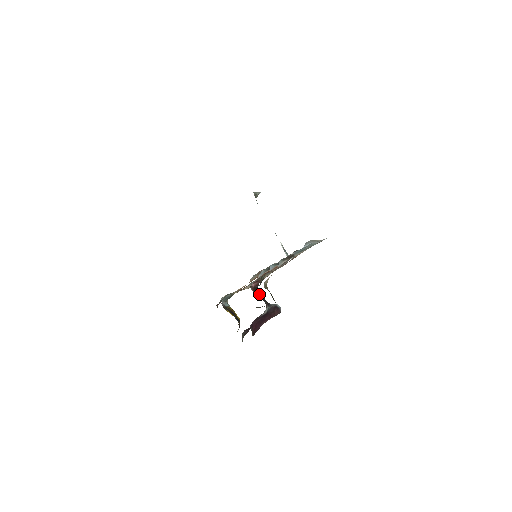
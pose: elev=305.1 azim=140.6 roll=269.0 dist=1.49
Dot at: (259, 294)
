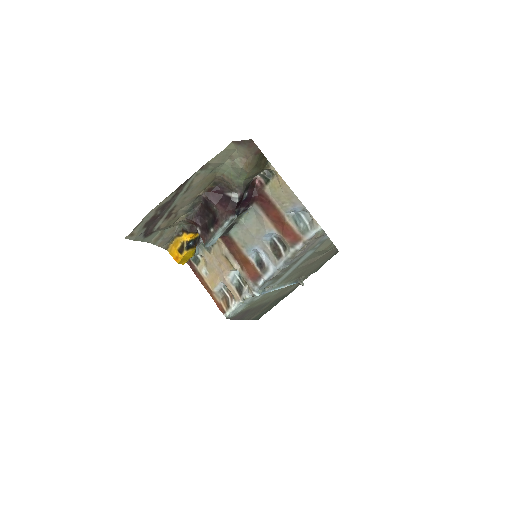
Dot at: (246, 196)
